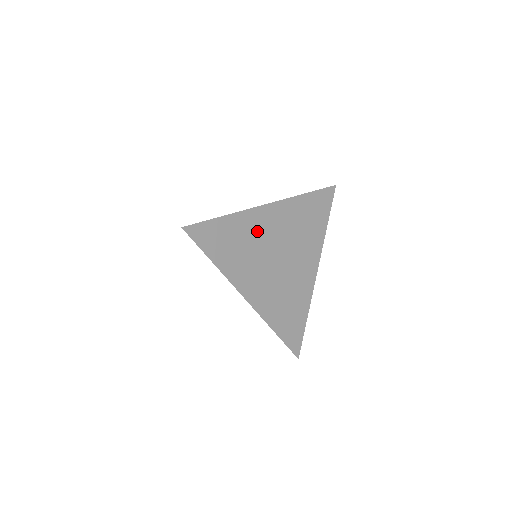
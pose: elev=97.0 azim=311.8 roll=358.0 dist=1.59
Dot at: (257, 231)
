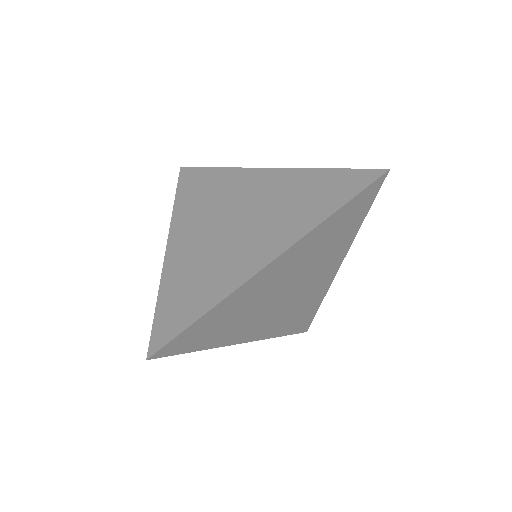
Dot at: (255, 293)
